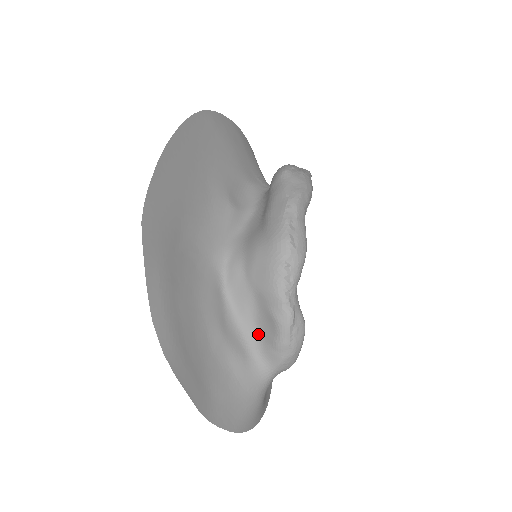
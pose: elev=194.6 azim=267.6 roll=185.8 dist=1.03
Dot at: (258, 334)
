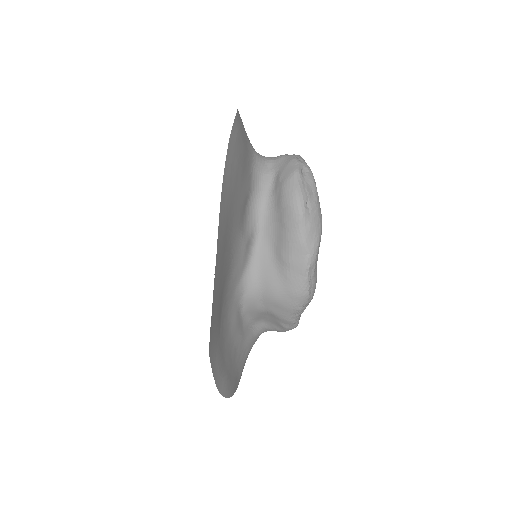
Dot at: (263, 322)
